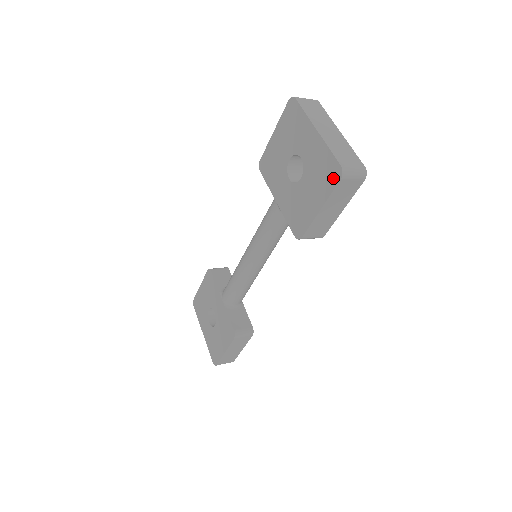
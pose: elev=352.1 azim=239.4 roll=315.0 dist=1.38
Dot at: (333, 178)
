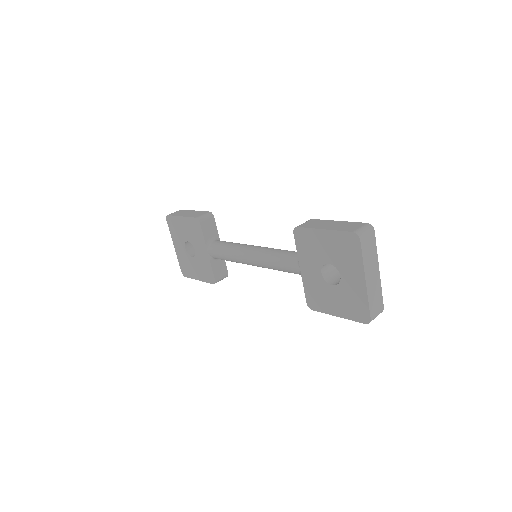
Dot at: (360, 317)
